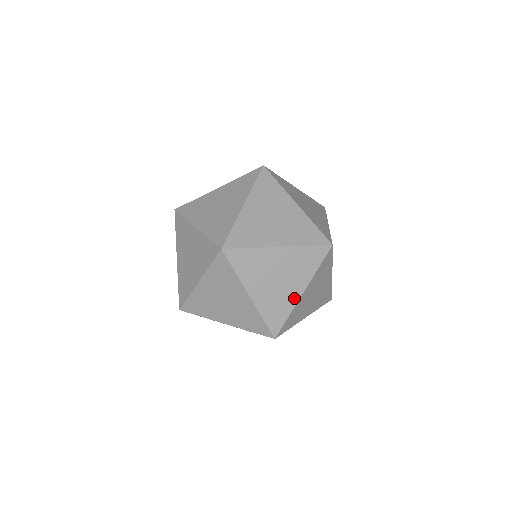
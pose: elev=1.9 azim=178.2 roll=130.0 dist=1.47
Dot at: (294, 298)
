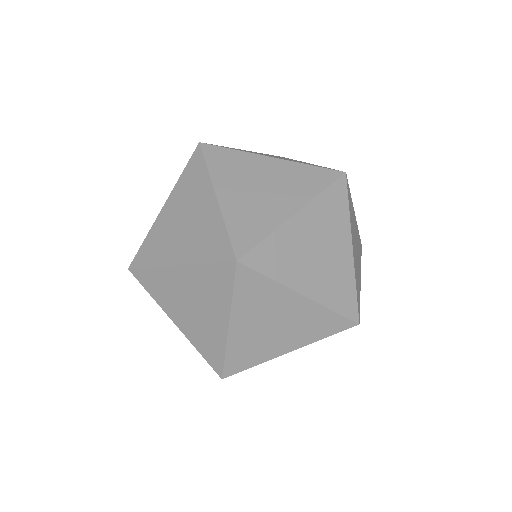
Dot at: (360, 281)
